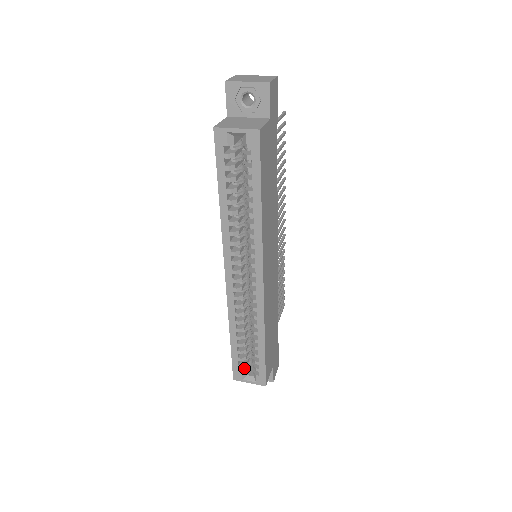
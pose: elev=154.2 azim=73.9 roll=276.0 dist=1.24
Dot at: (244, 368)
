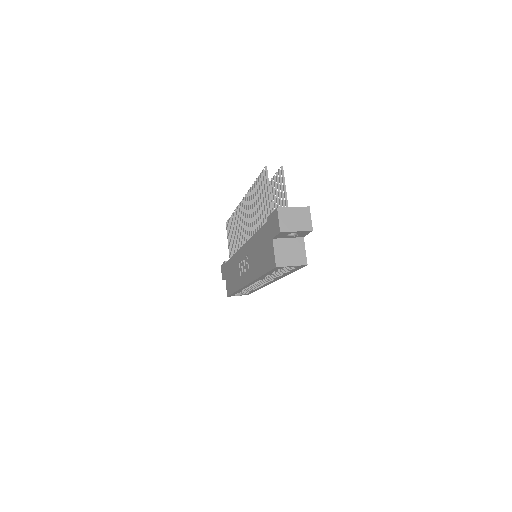
Dot at: occluded
